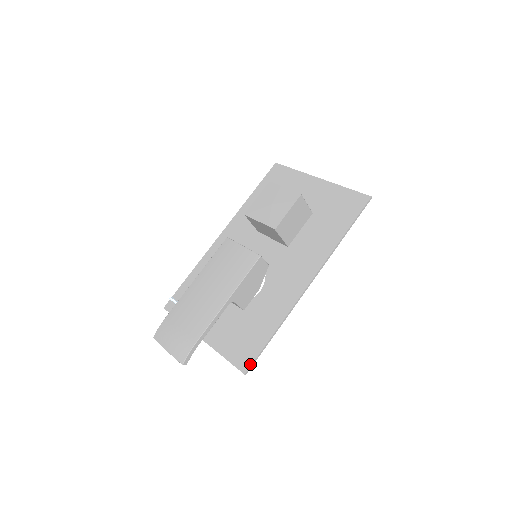
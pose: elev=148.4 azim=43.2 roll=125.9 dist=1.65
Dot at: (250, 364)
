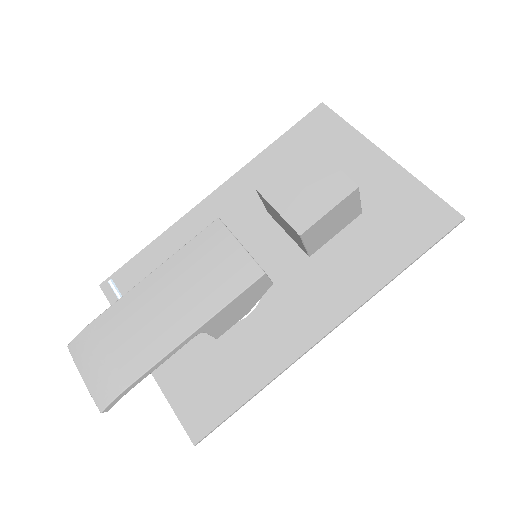
Dot at: (206, 432)
